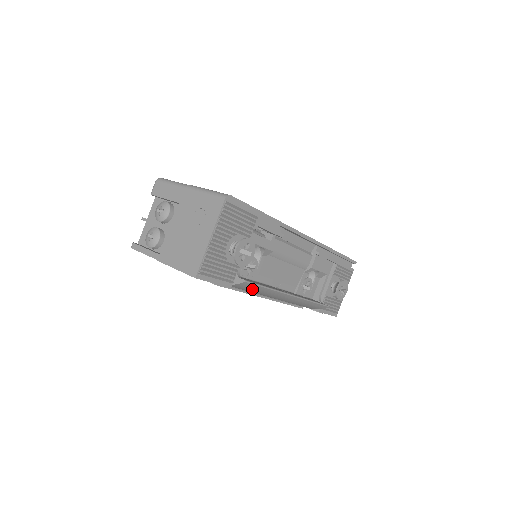
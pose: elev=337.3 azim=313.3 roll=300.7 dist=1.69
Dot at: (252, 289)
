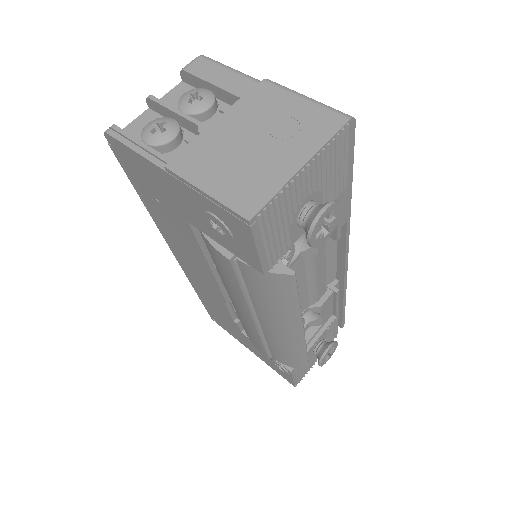
Dot at: (278, 295)
